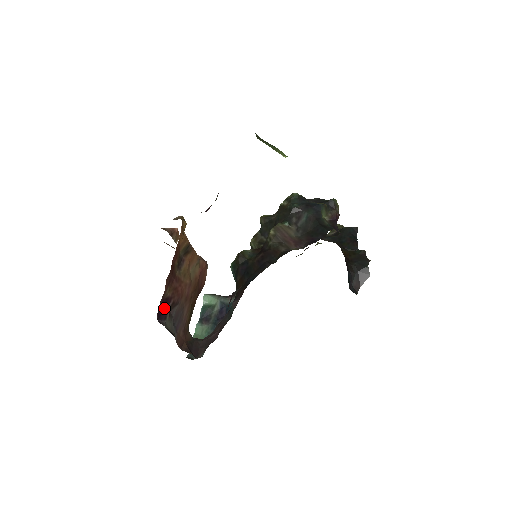
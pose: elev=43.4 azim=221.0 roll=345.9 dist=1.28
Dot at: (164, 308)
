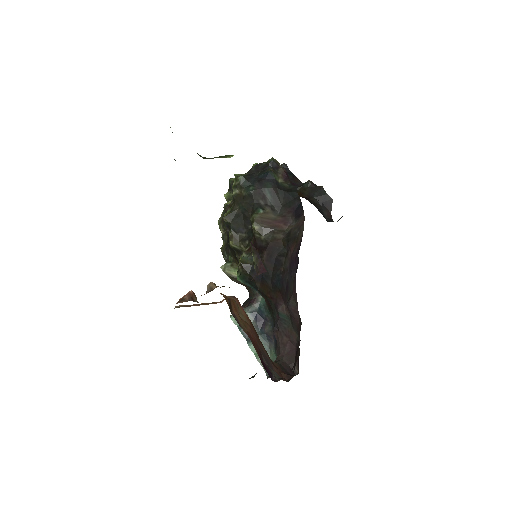
Dot at: (265, 367)
